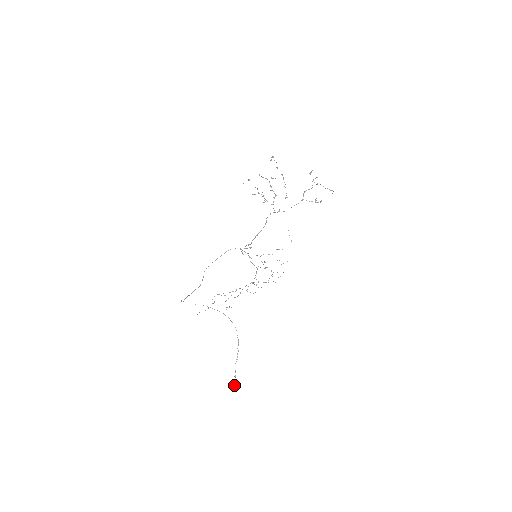
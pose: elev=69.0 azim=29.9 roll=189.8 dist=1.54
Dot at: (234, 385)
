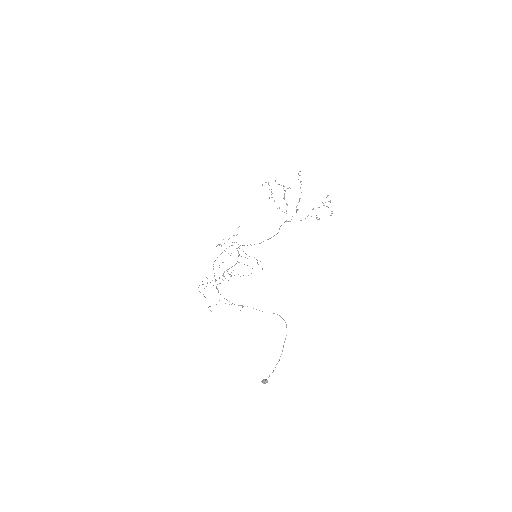
Dot at: (265, 383)
